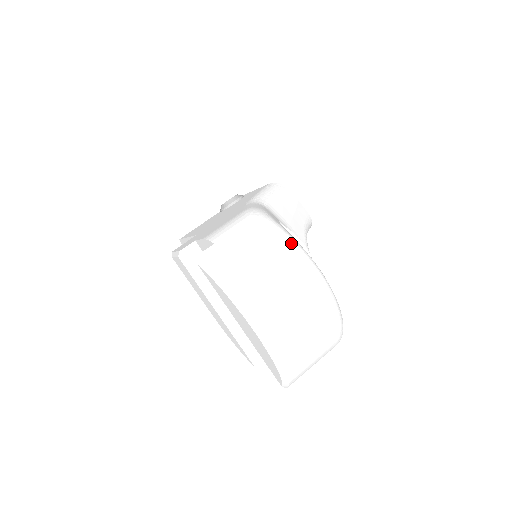
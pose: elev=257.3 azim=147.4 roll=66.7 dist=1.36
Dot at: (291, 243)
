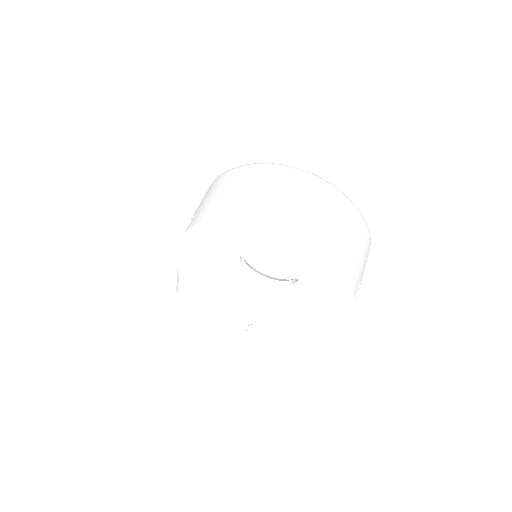
Dot at: (256, 164)
